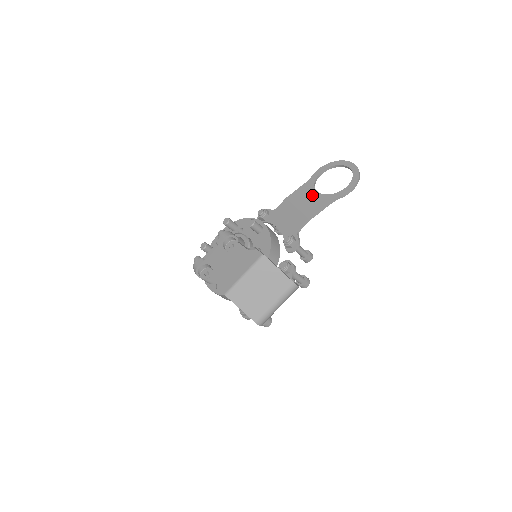
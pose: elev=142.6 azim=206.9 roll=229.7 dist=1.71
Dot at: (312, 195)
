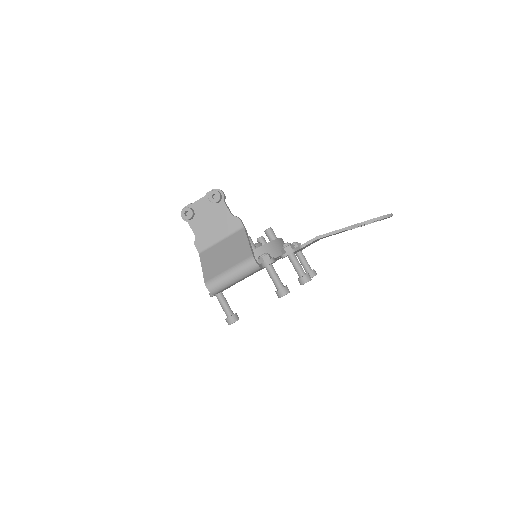
Dot at: occluded
